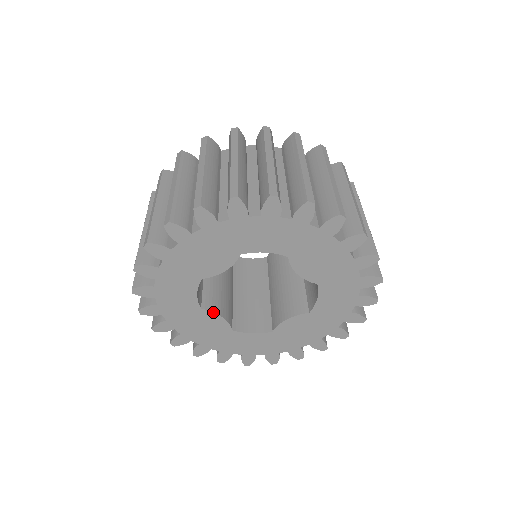
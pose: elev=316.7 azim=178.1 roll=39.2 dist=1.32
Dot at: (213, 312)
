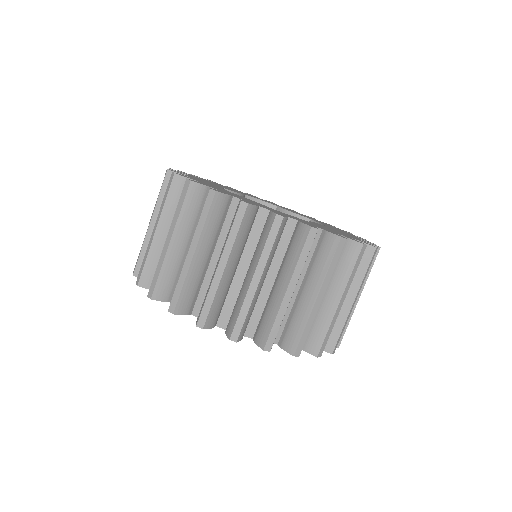
Dot at: occluded
